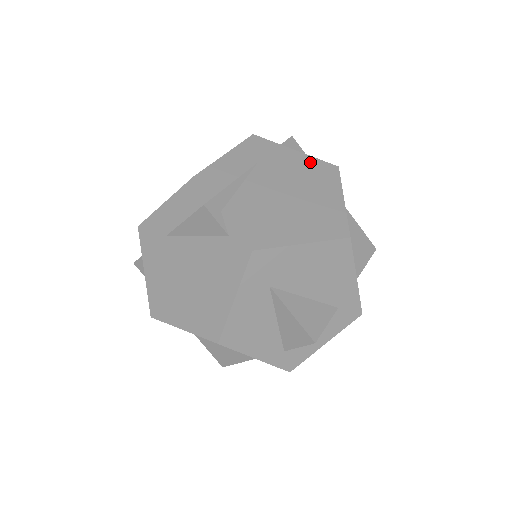
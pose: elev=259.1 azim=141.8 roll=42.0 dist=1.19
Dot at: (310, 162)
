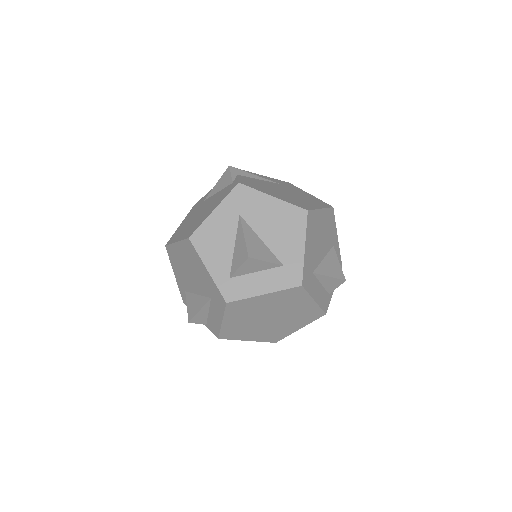
Dot at: (315, 198)
